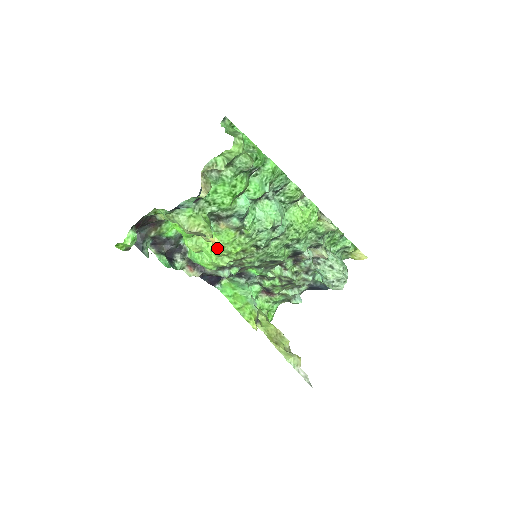
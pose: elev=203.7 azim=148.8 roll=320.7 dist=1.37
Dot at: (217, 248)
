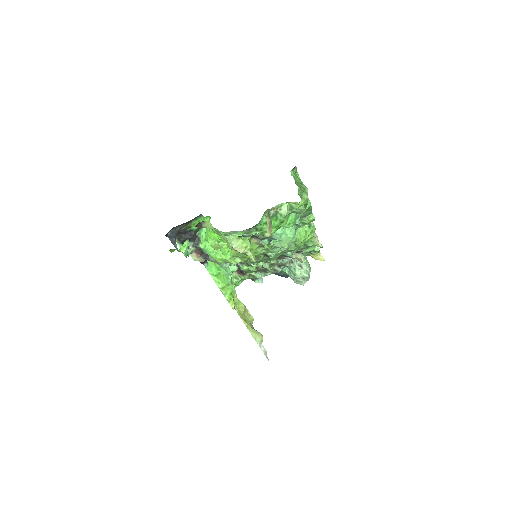
Dot at: (237, 253)
